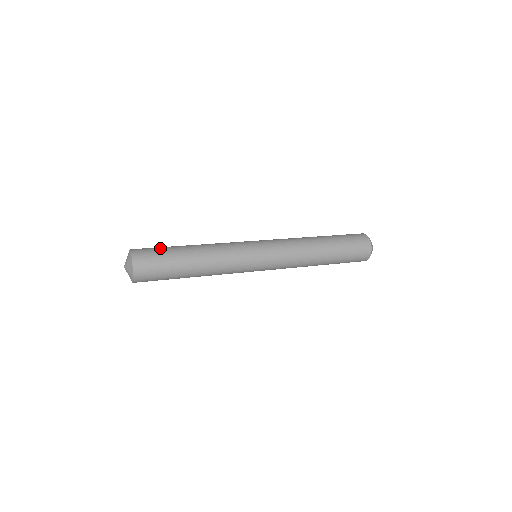
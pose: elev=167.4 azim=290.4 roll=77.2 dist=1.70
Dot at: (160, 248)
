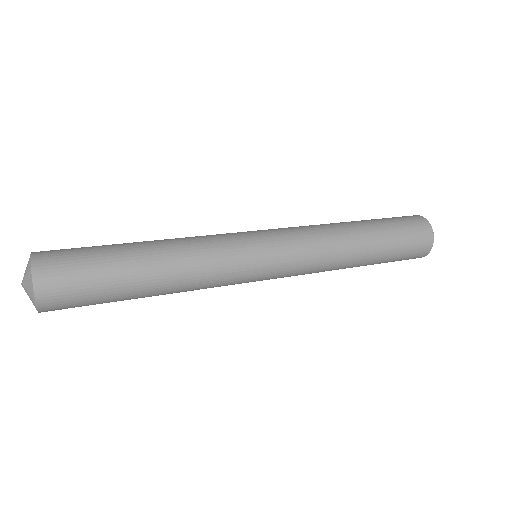
Dot at: occluded
